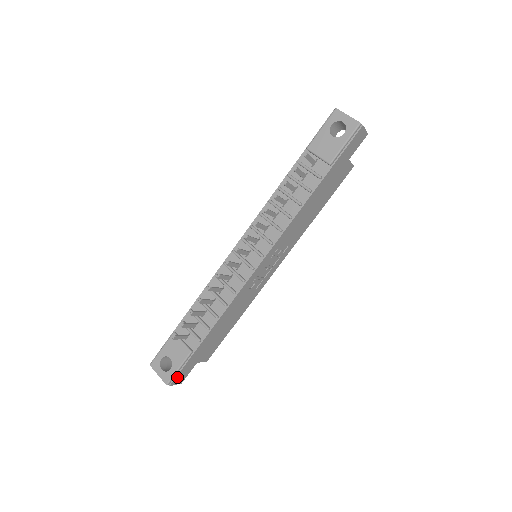
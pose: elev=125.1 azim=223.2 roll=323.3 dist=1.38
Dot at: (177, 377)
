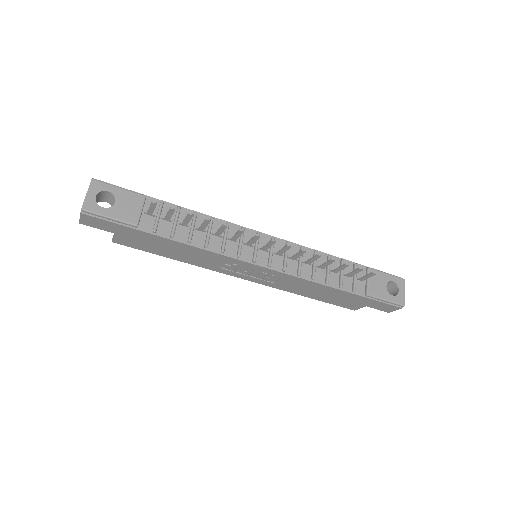
Dot at: (95, 218)
